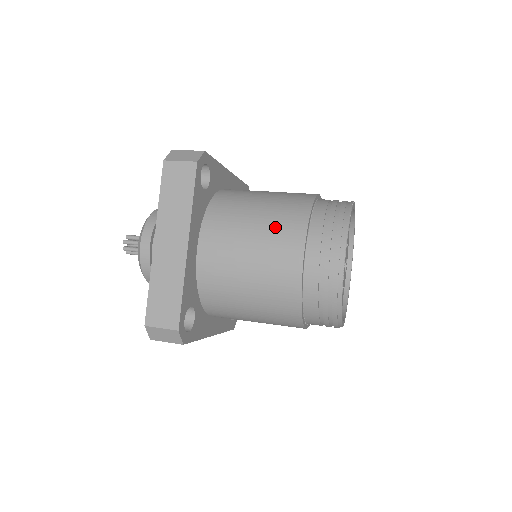
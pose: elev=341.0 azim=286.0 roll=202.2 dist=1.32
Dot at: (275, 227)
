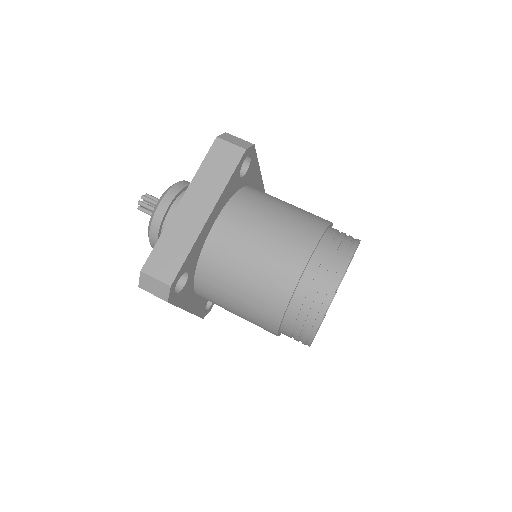
Dot at: (253, 318)
